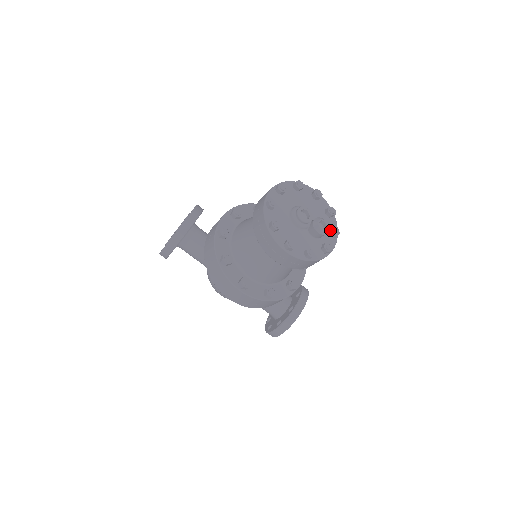
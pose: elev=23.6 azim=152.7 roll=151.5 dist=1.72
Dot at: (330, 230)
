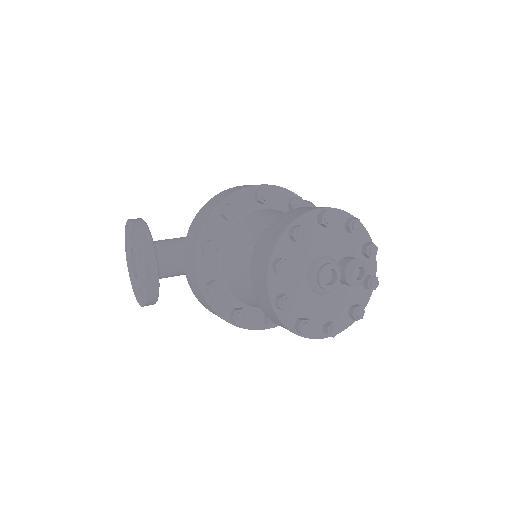
Dot at: (364, 254)
